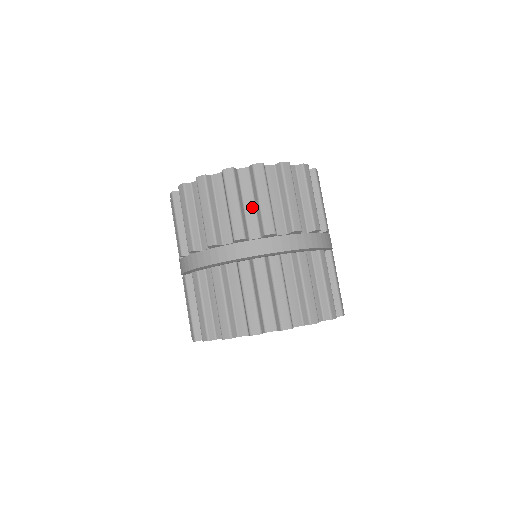
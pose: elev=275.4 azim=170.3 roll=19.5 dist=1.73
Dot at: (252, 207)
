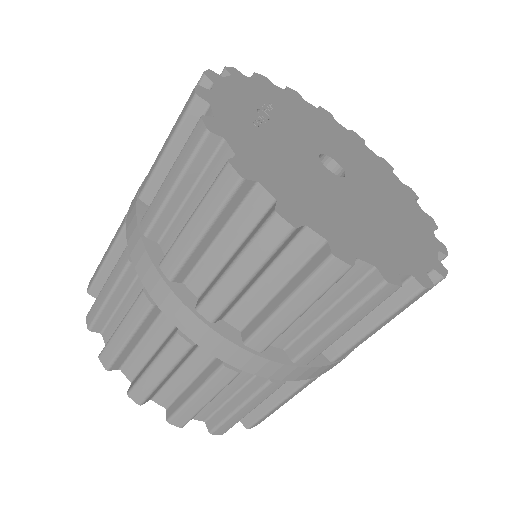
Dot at: (315, 315)
